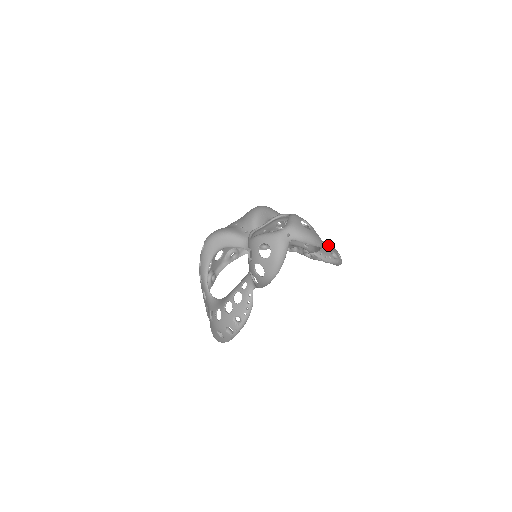
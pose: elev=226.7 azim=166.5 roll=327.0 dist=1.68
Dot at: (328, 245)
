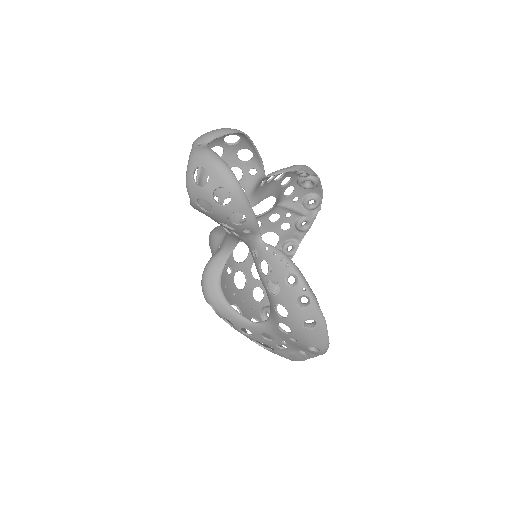
Dot at: (283, 174)
